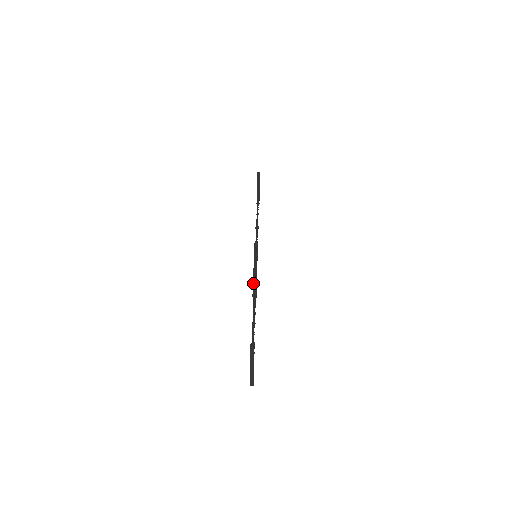
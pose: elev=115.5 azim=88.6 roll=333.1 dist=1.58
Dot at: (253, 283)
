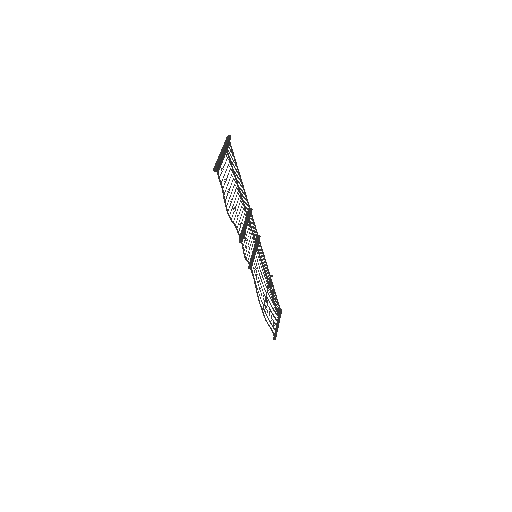
Dot at: (246, 218)
